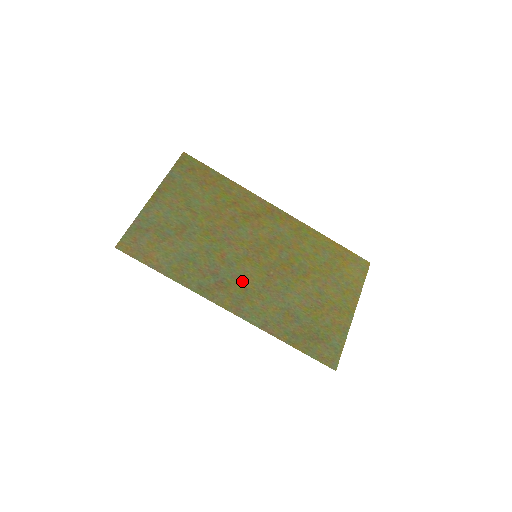
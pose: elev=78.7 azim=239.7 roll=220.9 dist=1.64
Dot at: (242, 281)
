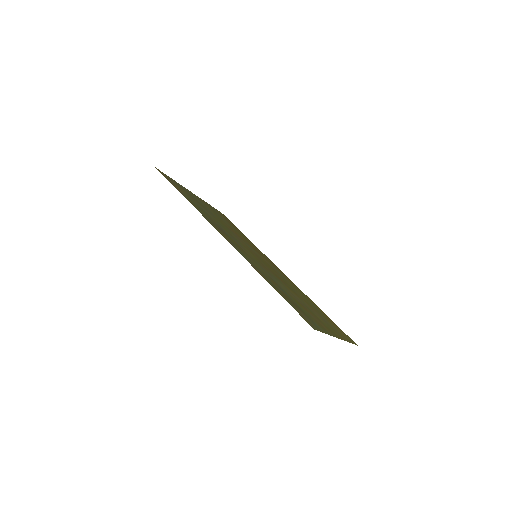
Dot at: (240, 246)
